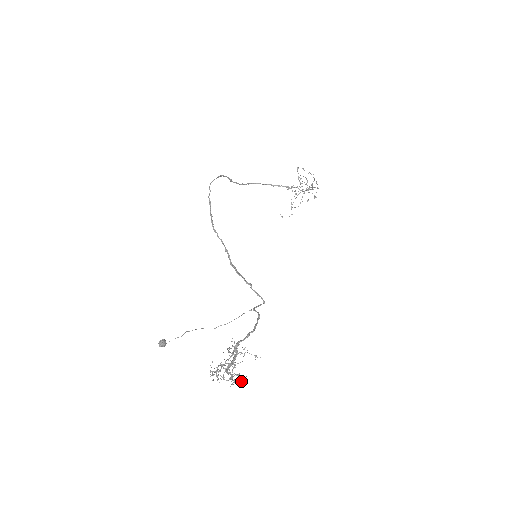
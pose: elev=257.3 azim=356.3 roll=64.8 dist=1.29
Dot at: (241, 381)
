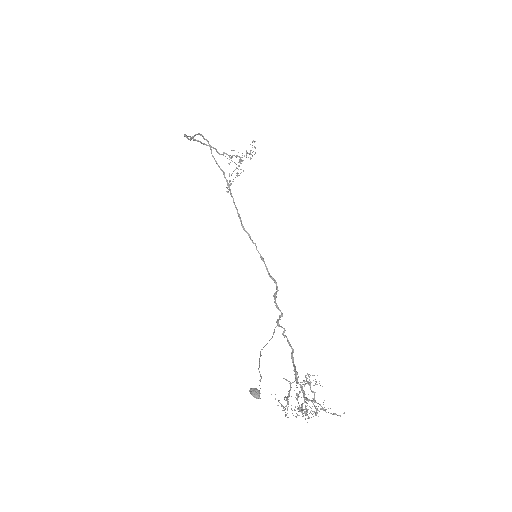
Dot at: (314, 412)
